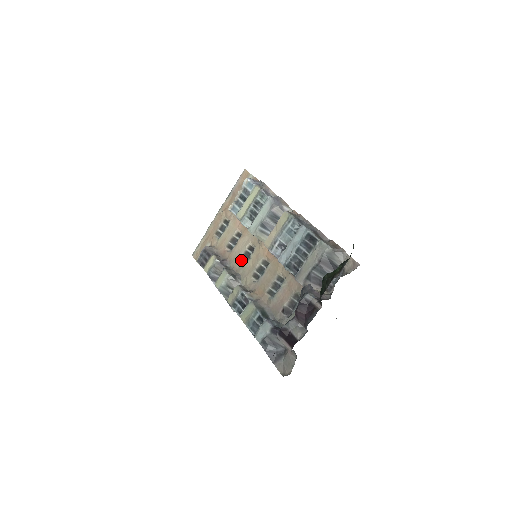
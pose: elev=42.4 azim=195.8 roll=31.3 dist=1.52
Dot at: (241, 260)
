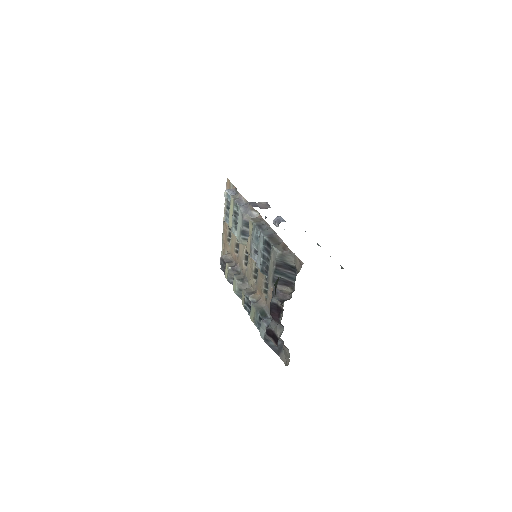
Dot at: (245, 264)
